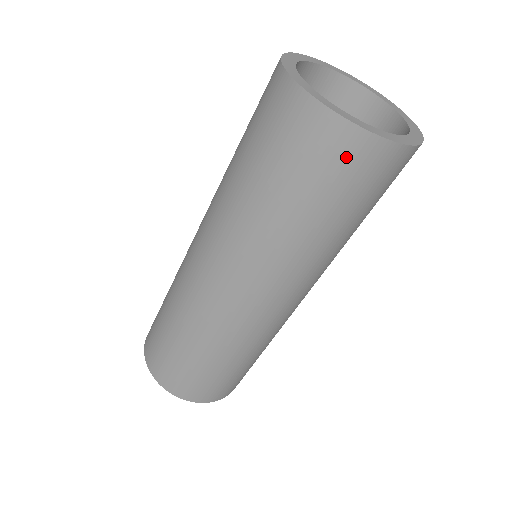
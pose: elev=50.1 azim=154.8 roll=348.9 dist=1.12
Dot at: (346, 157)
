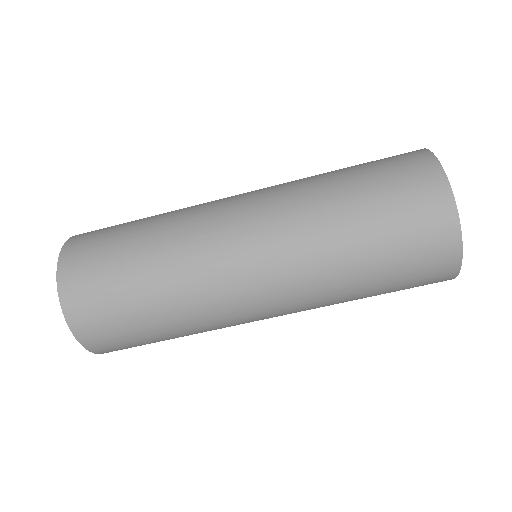
Dot at: (424, 198)
